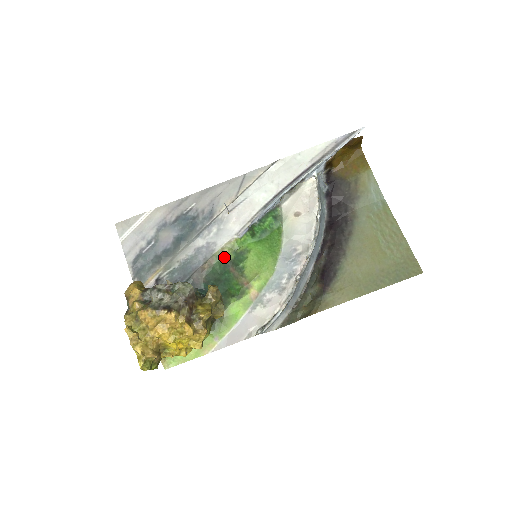
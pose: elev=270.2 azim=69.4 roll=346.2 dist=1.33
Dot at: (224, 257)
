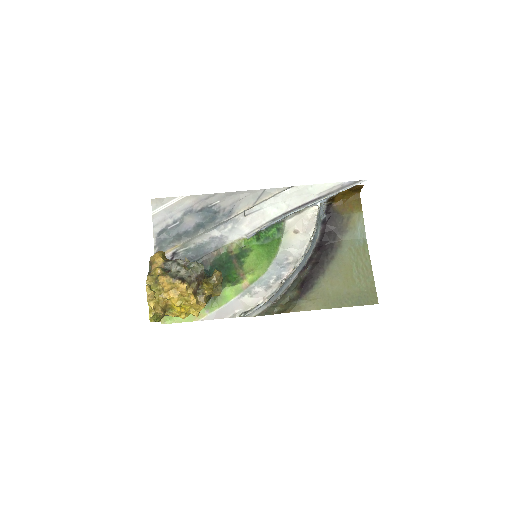
Dot at: (231, 250)
